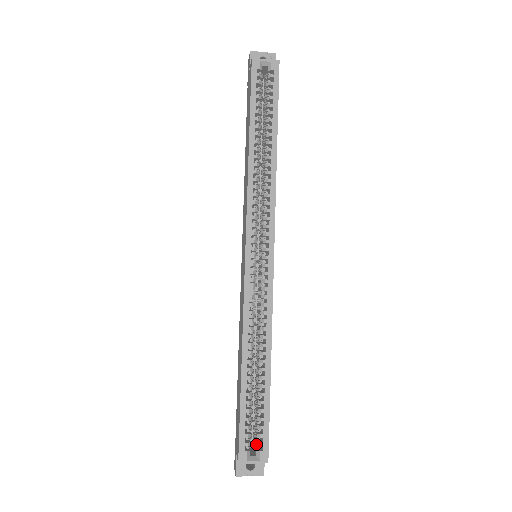
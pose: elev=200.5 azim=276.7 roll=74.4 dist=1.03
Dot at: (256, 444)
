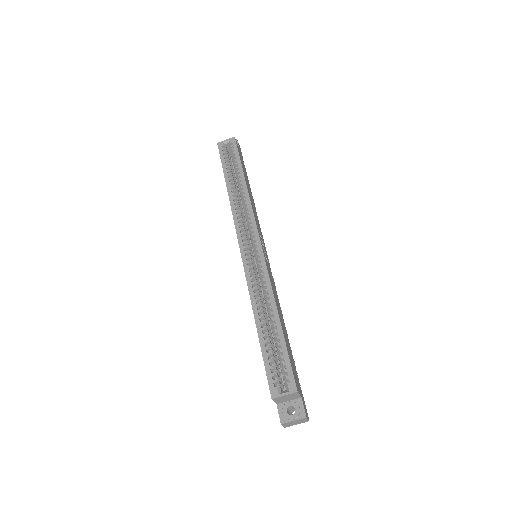
Dot at: (284, 380)
